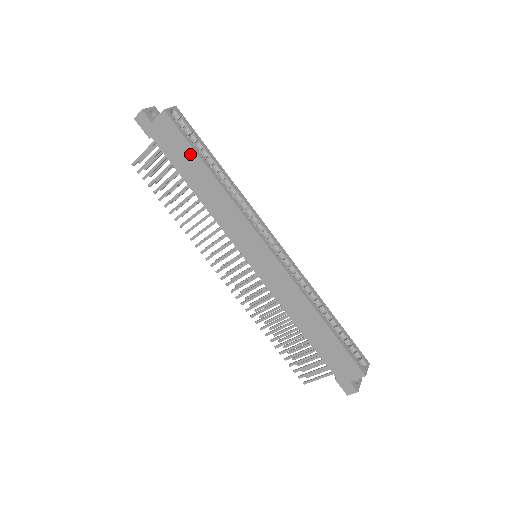
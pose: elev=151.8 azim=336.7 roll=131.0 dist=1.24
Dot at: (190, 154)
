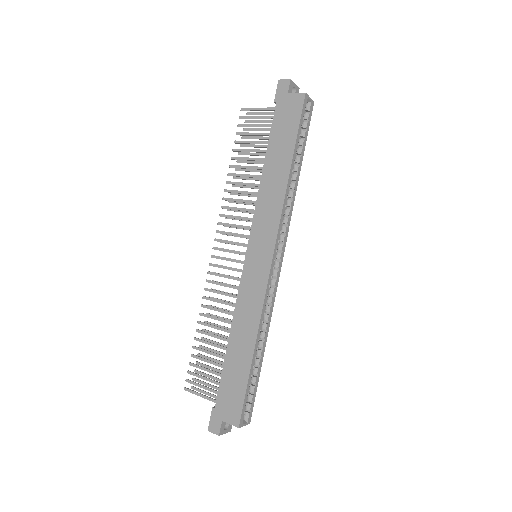
Dot at: (290, 139)
